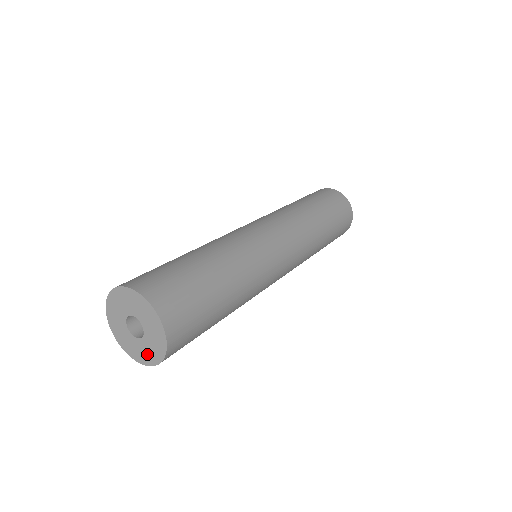
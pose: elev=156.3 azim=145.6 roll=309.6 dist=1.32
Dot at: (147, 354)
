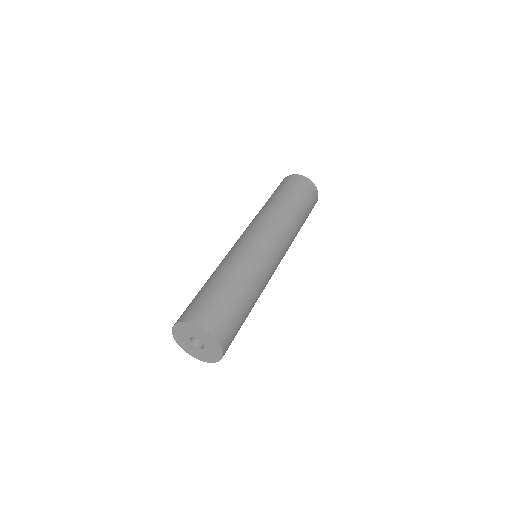
Dot at: (215, 351)
